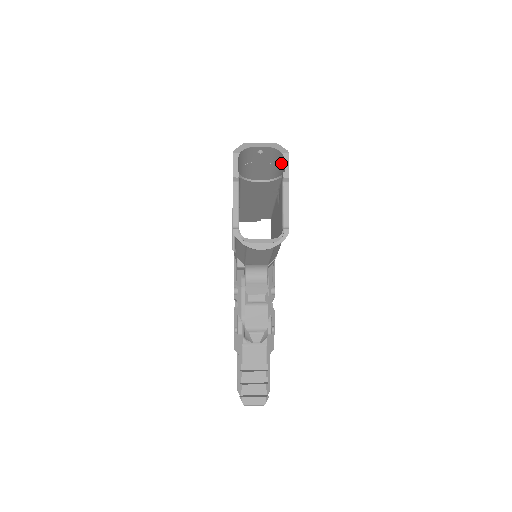
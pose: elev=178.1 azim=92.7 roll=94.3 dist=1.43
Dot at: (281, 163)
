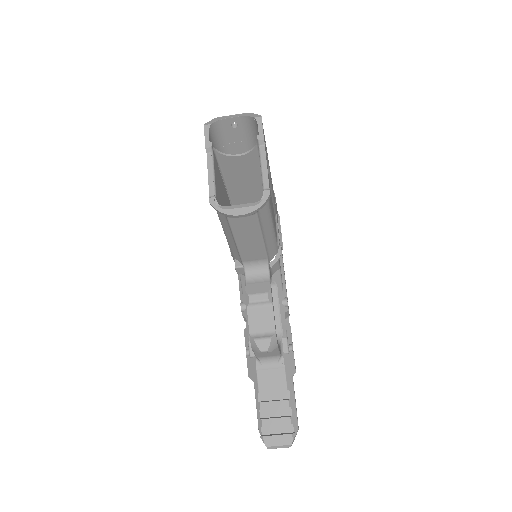
Dot at: (257, 133)
